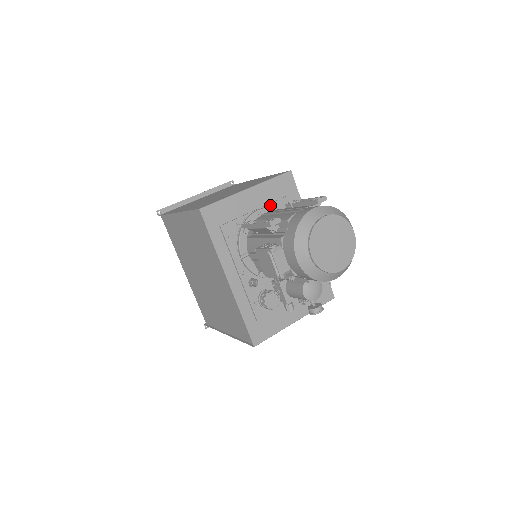
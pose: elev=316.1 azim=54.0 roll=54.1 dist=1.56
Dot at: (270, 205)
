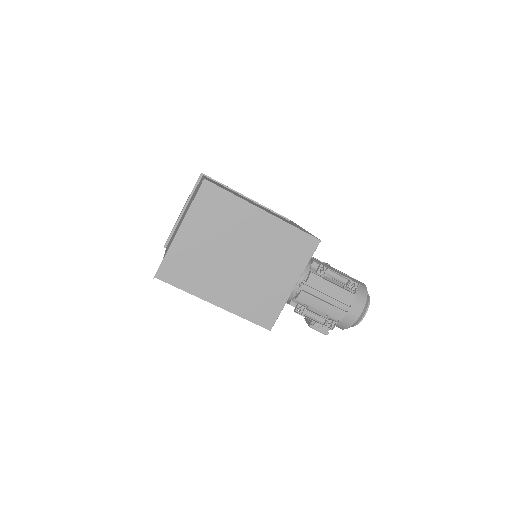
Dot at: occluded
